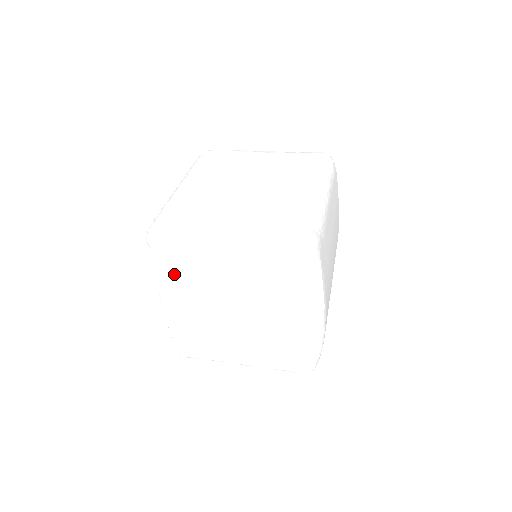
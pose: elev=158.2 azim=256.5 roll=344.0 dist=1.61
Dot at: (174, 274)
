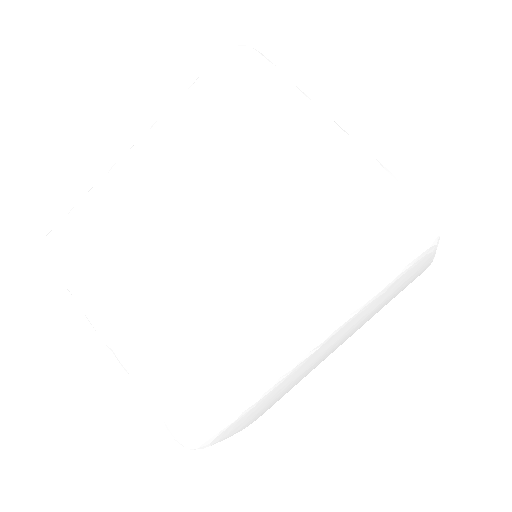
Dot at: occluded
